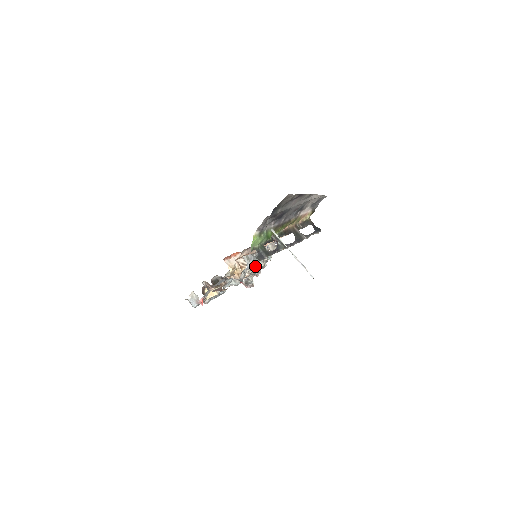
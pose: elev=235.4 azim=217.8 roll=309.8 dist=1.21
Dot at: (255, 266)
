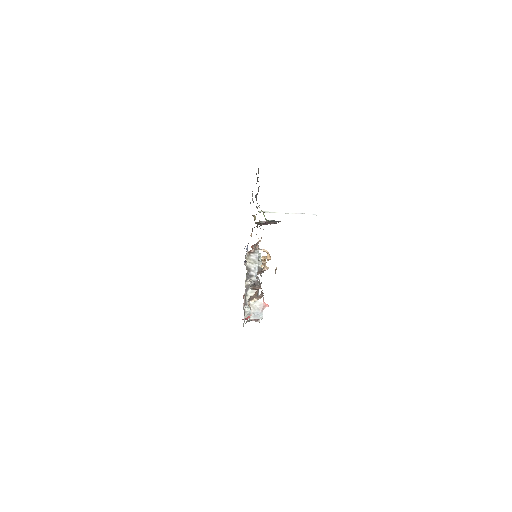
Dot at: occluded
